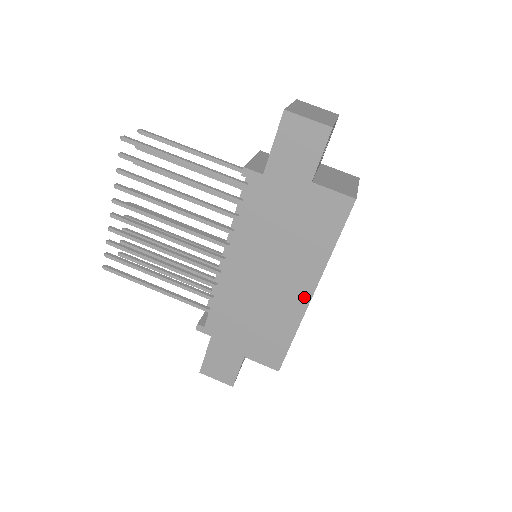
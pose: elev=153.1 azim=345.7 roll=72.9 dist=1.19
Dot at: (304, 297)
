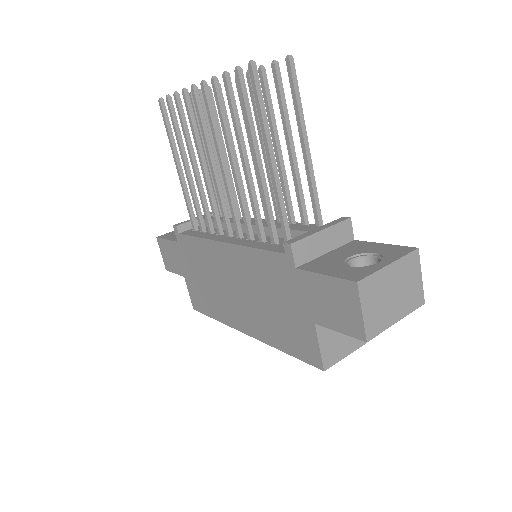
Dot at: (241, 326)
